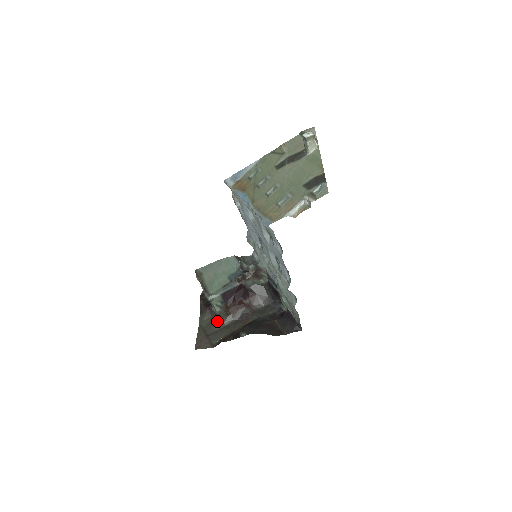
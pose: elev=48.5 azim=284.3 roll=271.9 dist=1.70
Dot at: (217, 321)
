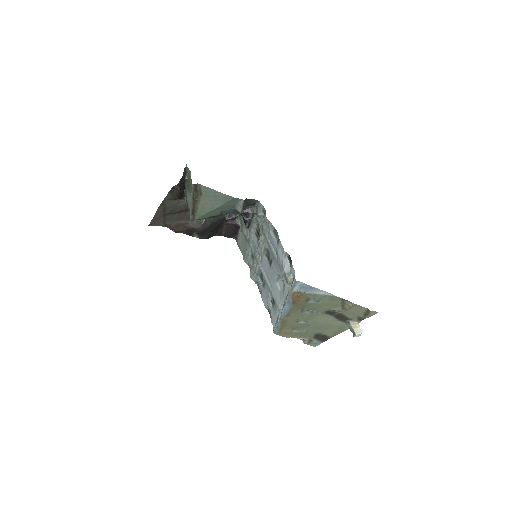
Dot at: (181, 209)
